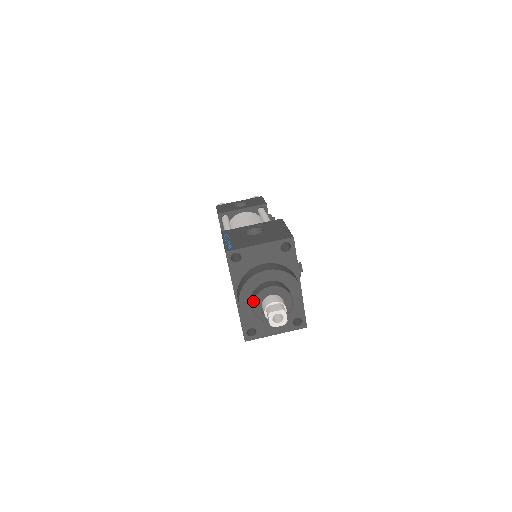
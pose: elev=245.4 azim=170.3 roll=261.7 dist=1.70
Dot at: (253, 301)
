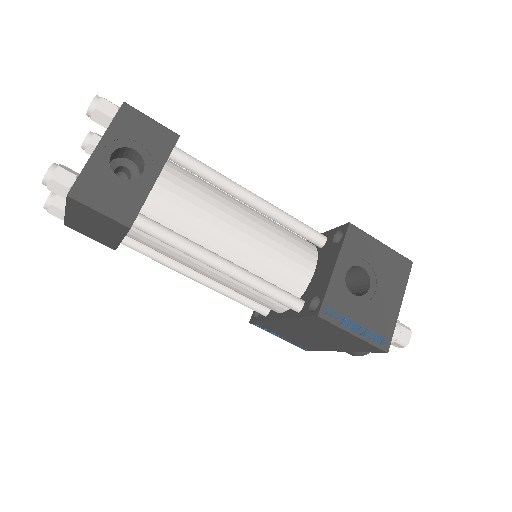
Dot at: occluded
